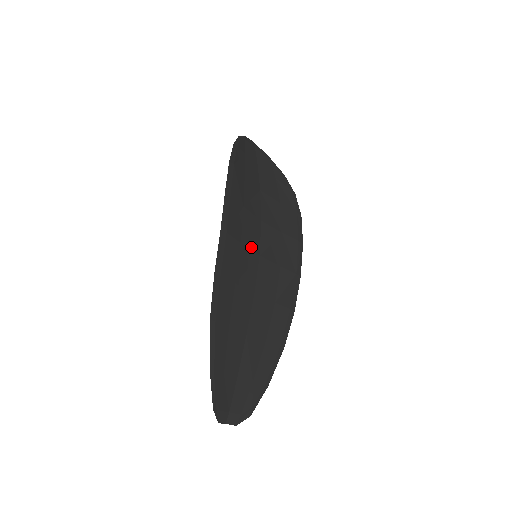
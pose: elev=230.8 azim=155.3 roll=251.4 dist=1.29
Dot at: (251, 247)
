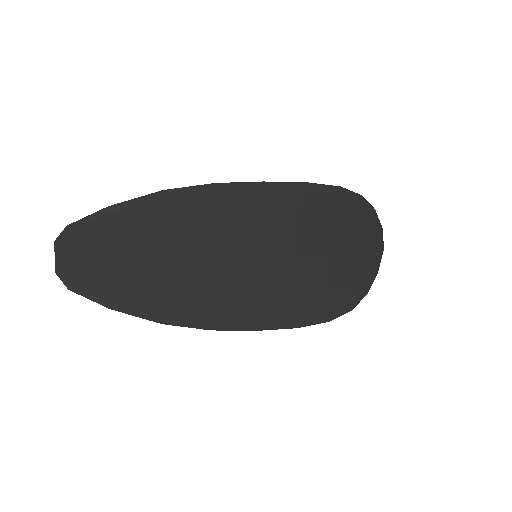
Dot at: (262, 240)
